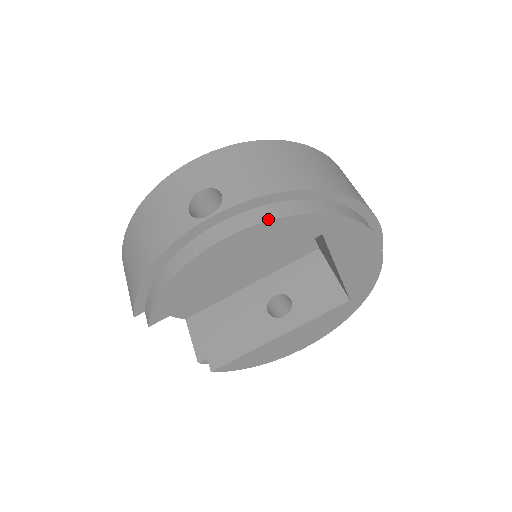
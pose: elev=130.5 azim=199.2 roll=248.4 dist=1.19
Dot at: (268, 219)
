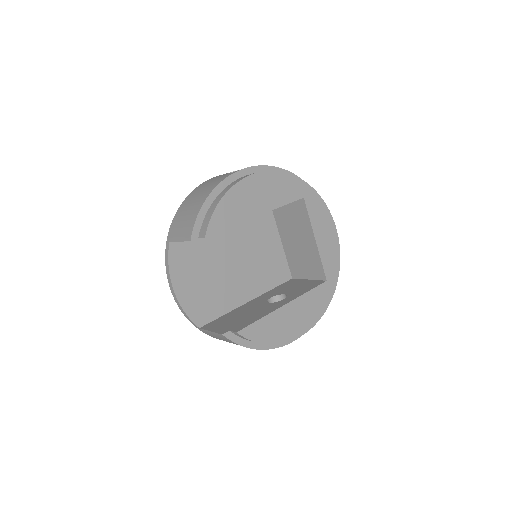
Dot at: (276, 171)
